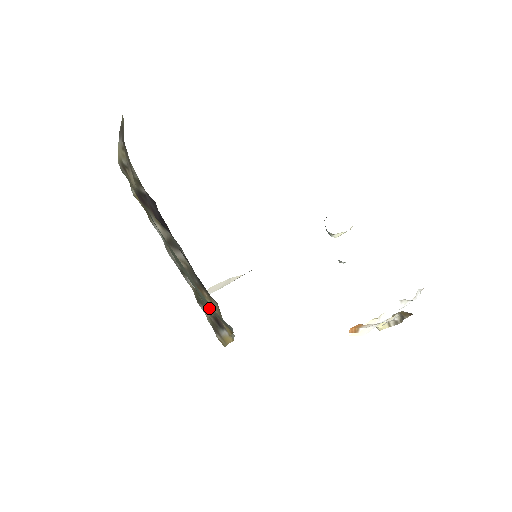
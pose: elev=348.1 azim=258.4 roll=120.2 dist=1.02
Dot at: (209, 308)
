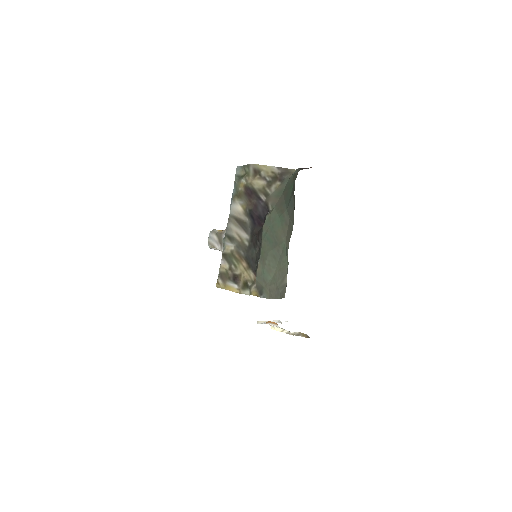
Dot at: (261, 280)
